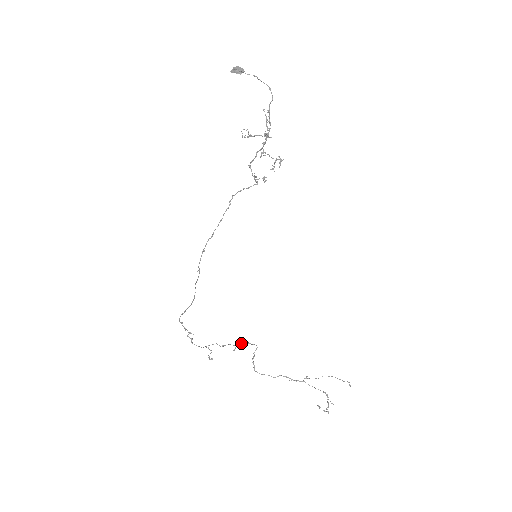
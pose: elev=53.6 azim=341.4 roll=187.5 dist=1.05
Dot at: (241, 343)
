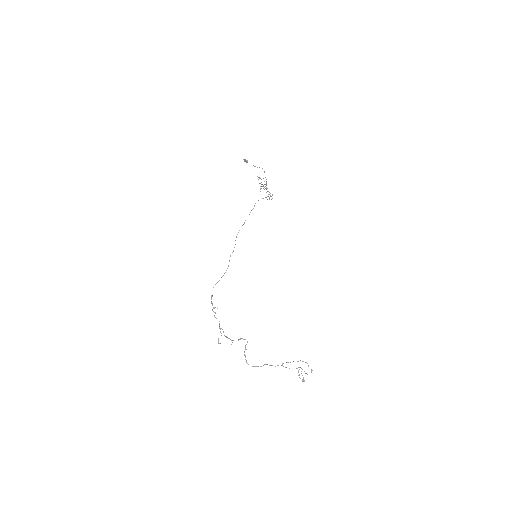
Dot at: occluded
